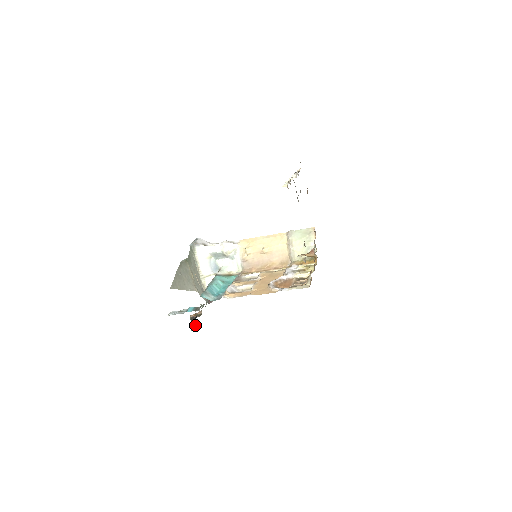
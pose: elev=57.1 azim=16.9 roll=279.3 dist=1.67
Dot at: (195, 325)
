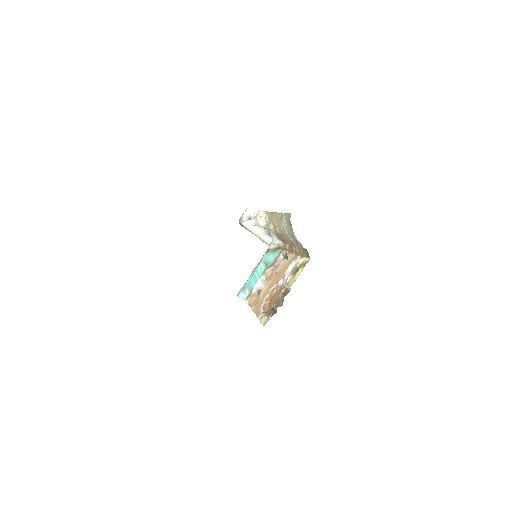
Dot at: occluded
